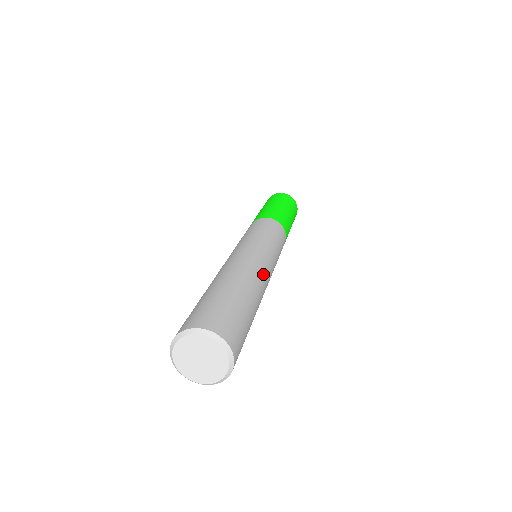
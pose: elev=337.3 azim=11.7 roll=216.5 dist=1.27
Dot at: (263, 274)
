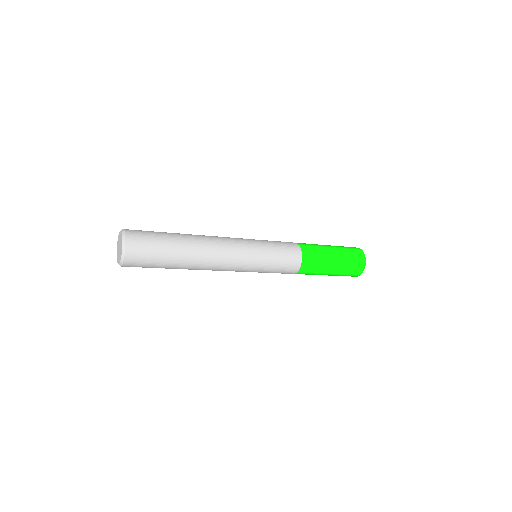
Dot at: (215, 237)
